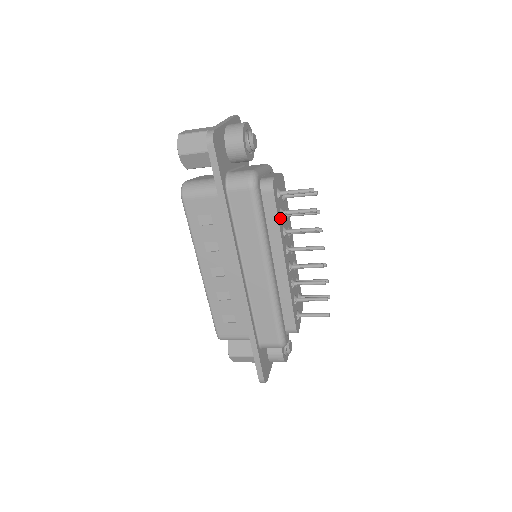
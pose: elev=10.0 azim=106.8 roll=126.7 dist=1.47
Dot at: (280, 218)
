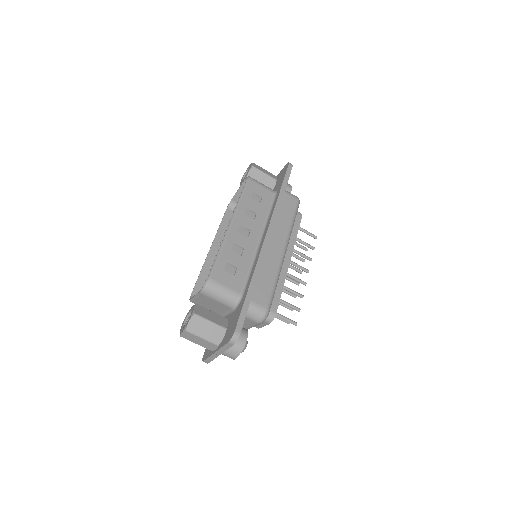
Dot at: occluded
